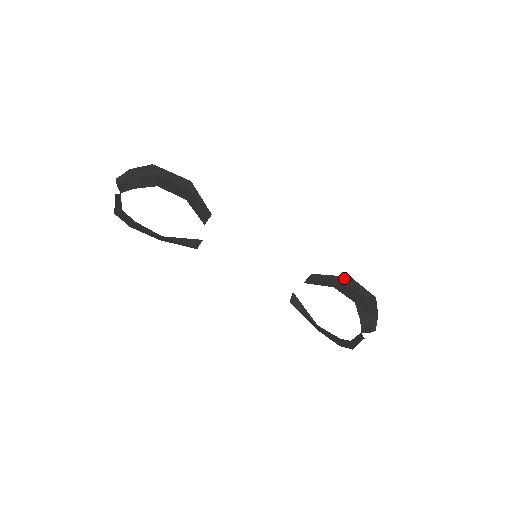
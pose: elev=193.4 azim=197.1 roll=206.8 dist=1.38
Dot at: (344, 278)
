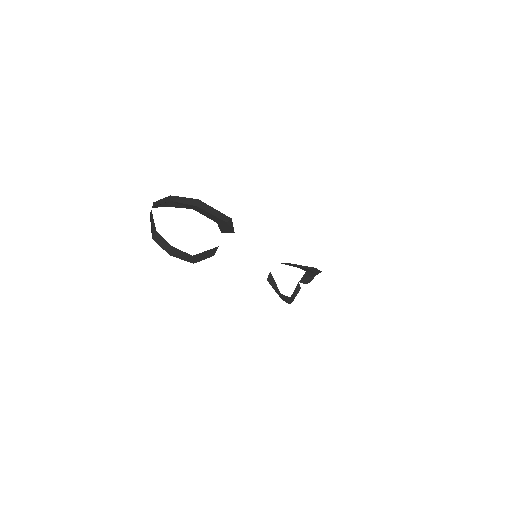
Dot at: (311, 268)
